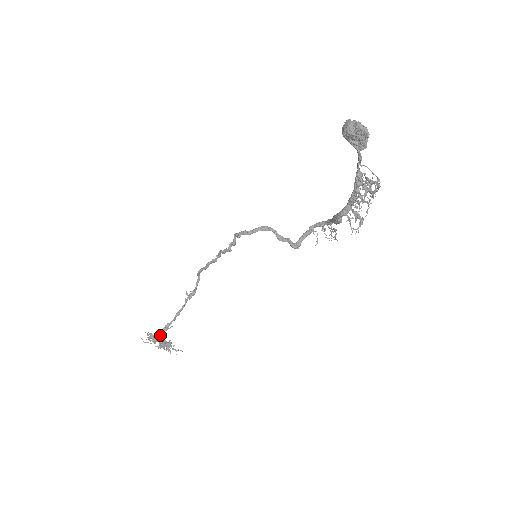
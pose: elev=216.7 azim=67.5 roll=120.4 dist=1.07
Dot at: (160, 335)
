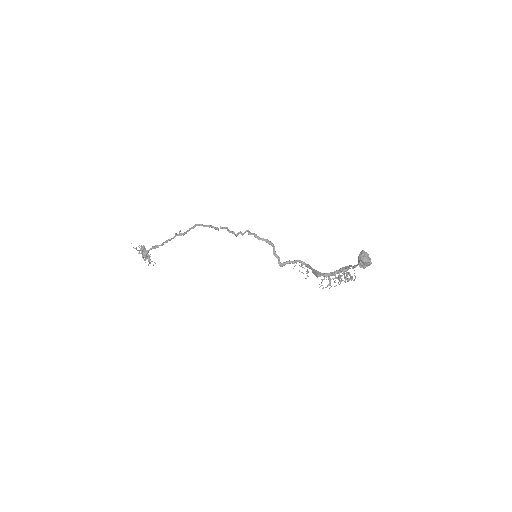
Dot at: (148, 250)
